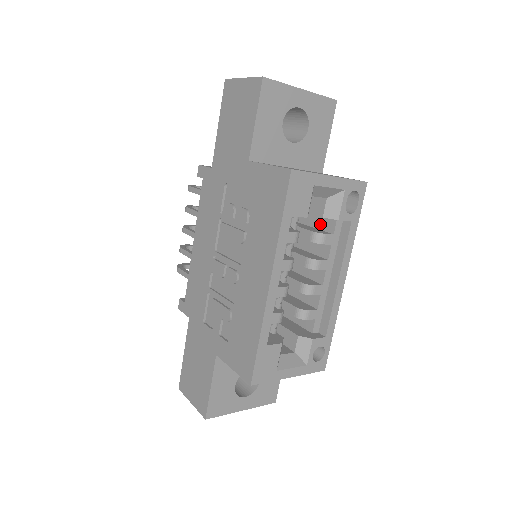
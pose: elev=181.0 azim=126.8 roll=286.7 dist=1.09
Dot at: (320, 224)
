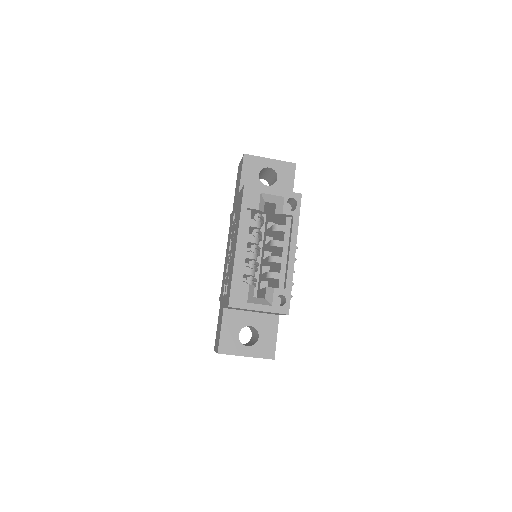
Dot at: occluded
